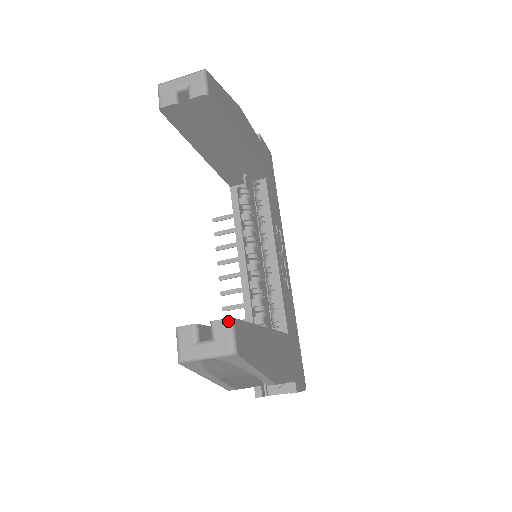
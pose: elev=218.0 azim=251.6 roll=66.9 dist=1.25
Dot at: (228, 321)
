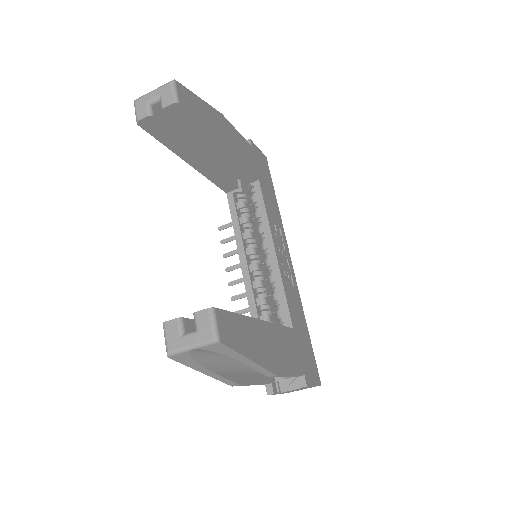
Dot at: (209, 311)
